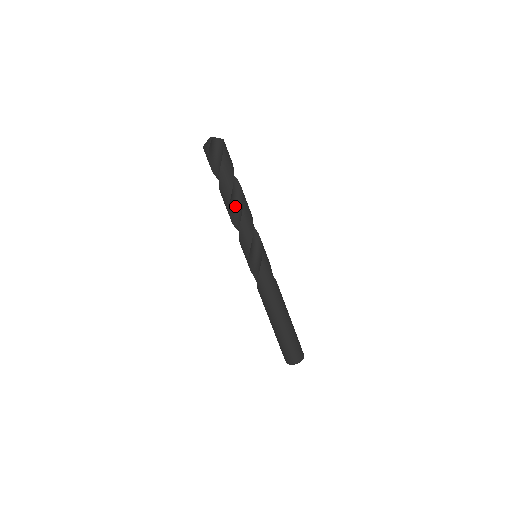
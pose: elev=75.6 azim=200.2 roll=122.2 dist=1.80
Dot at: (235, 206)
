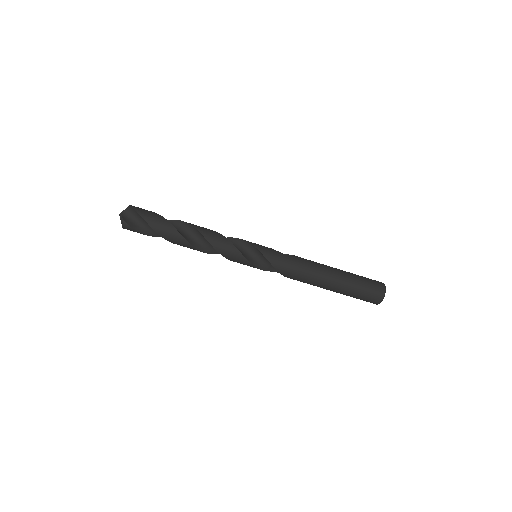
Dot at: (196, 240)
